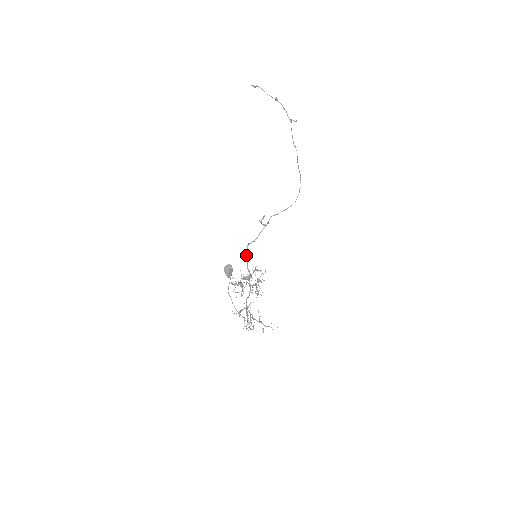
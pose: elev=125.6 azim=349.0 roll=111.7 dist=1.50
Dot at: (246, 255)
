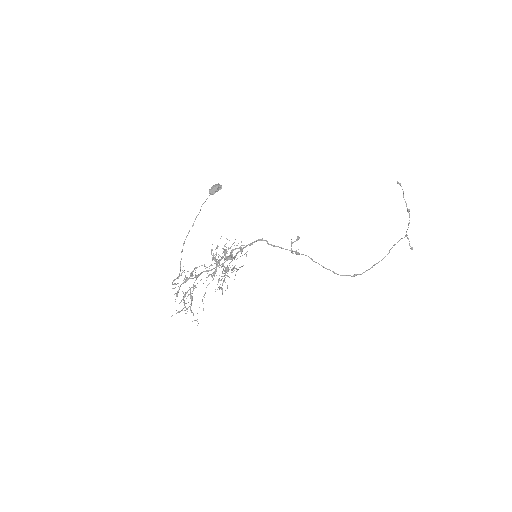
Dot at: (249, 244)
